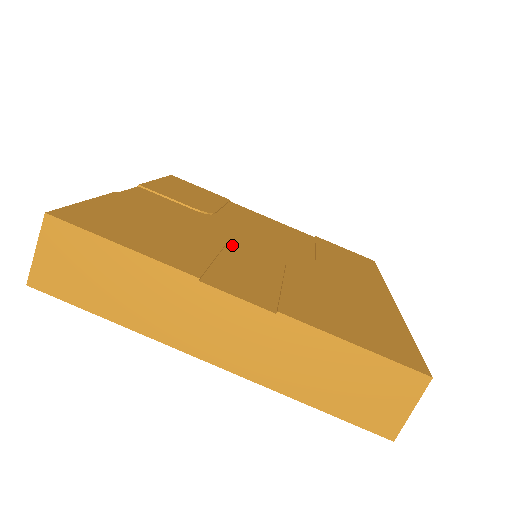
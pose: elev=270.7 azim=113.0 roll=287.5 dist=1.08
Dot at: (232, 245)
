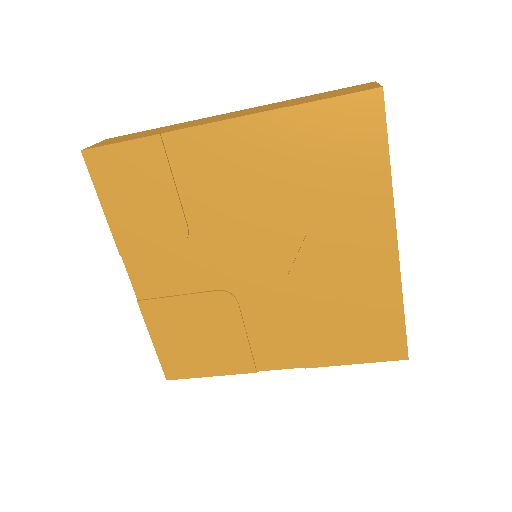
Dot at: (240, 293)
